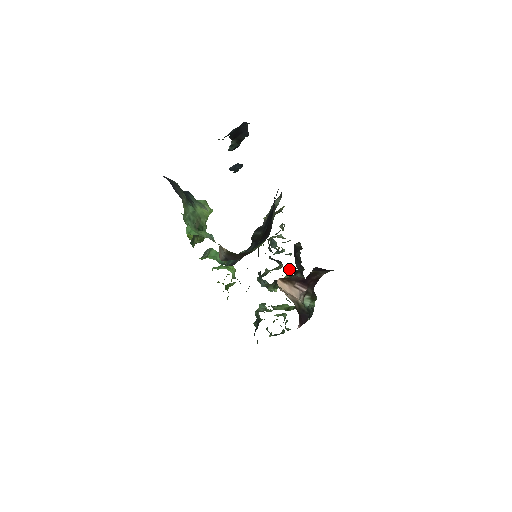
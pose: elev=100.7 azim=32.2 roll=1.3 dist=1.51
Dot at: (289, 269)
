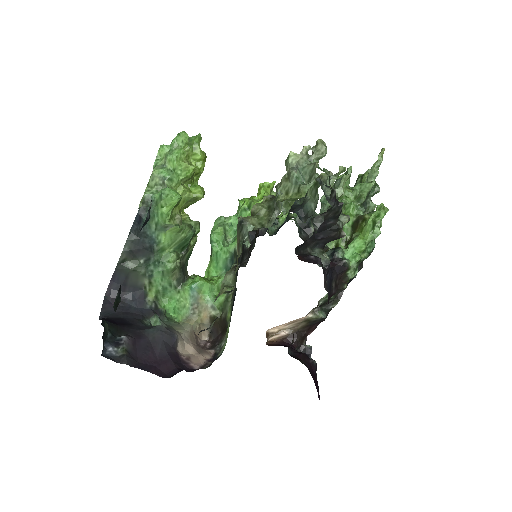
Dot at: occluded
